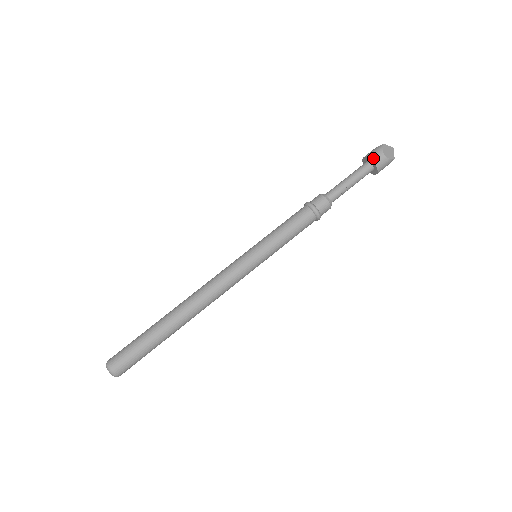
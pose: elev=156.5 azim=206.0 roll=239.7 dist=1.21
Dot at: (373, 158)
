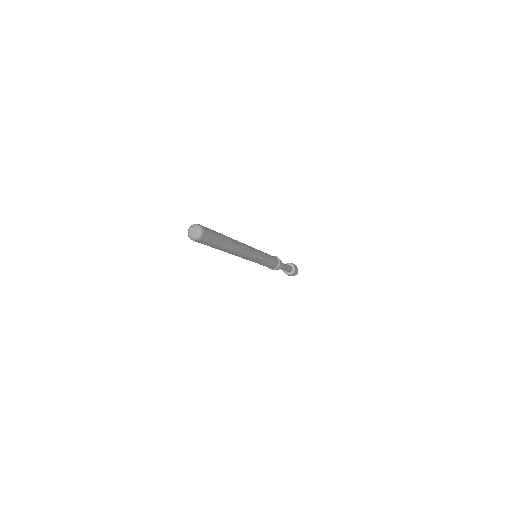
Dot at: (294, 264)
